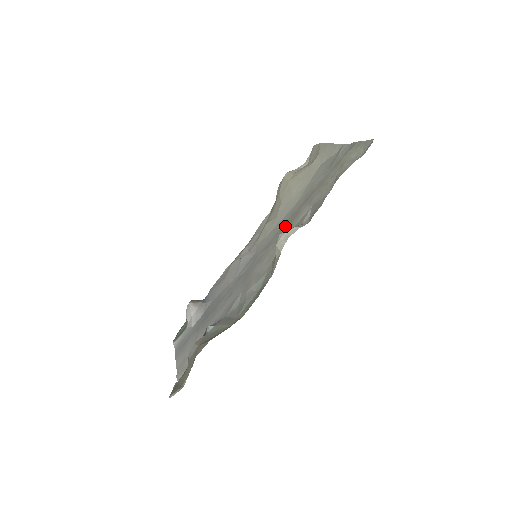
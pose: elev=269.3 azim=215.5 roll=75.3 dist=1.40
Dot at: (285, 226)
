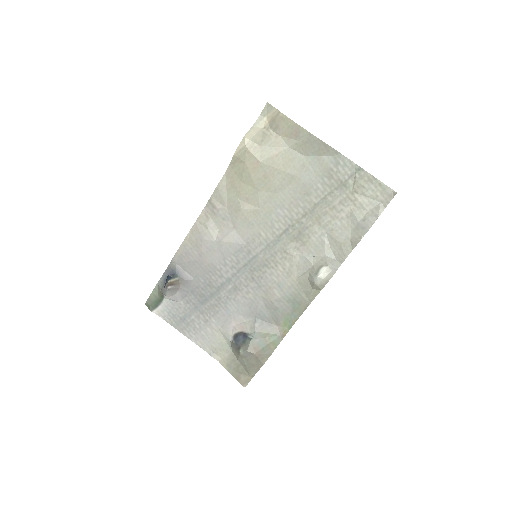
Dot at: (289, 236)
